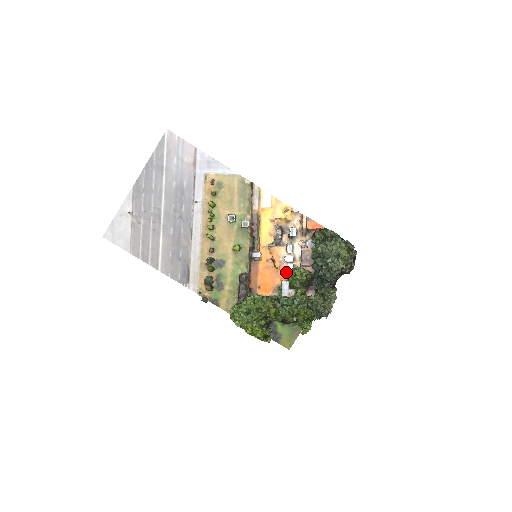
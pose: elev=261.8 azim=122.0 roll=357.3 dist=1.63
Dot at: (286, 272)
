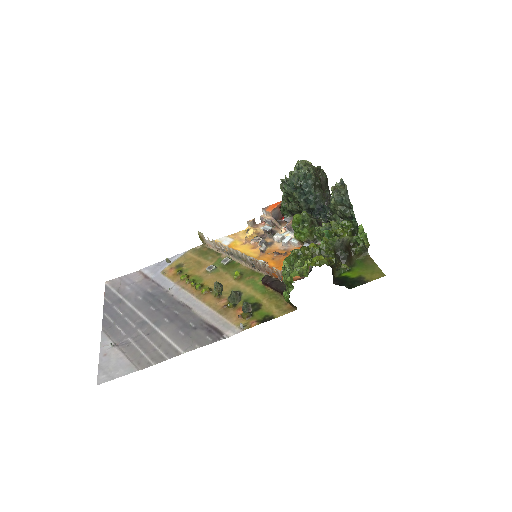
Dot at: occluded
